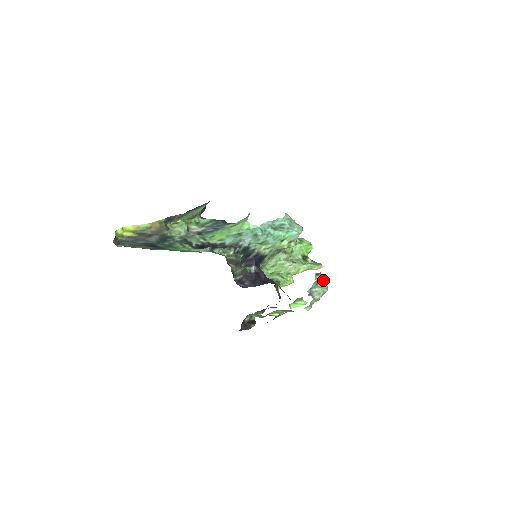
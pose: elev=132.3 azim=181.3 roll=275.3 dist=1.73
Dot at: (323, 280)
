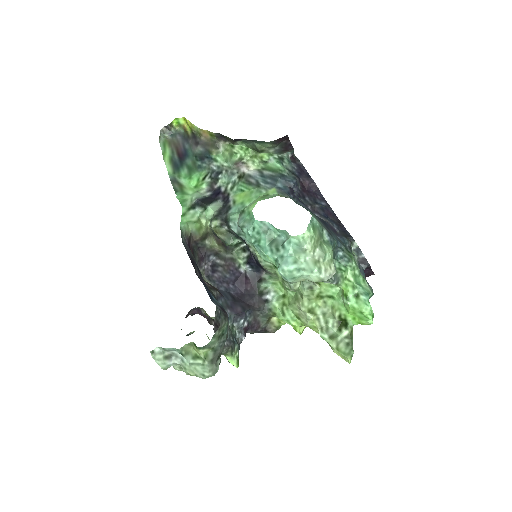
Dot at: (207, 361)
